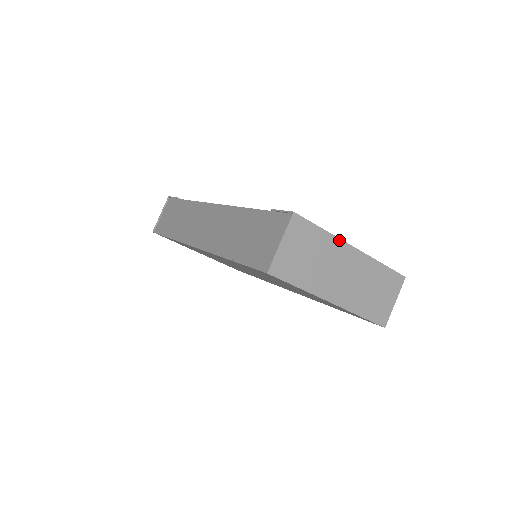
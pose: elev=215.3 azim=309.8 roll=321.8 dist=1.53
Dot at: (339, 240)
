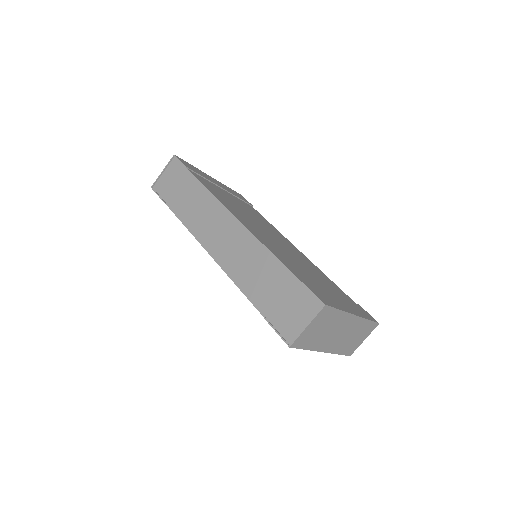
Dot at: (348, 314)
